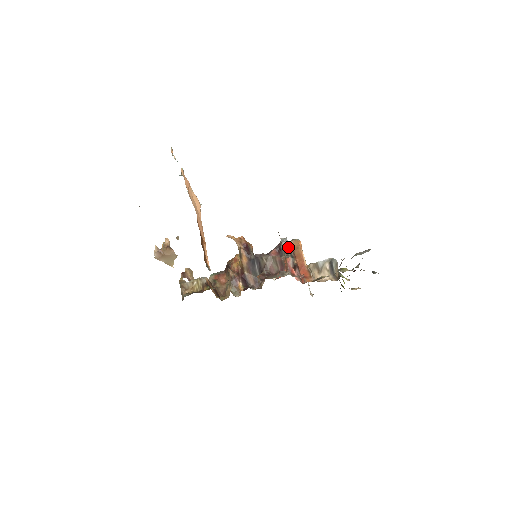
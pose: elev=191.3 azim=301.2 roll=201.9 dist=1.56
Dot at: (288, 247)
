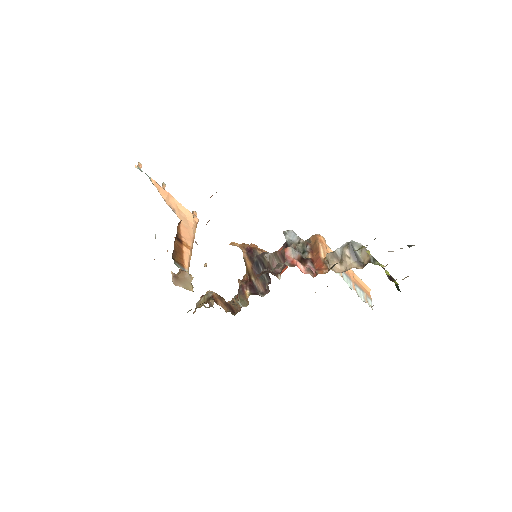
Dot at: (297, 241)
